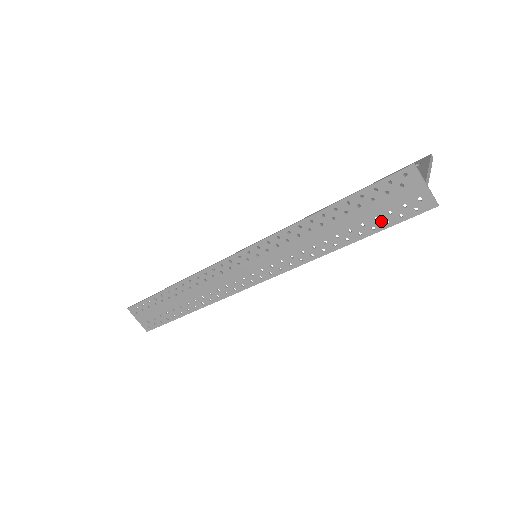
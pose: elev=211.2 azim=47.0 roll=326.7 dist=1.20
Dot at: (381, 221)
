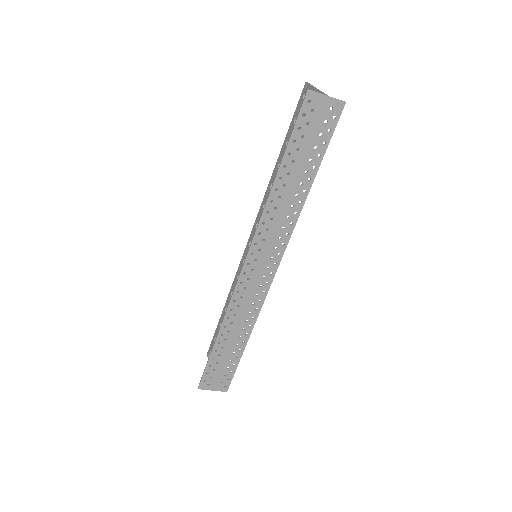
Dot at: (320, 146)
